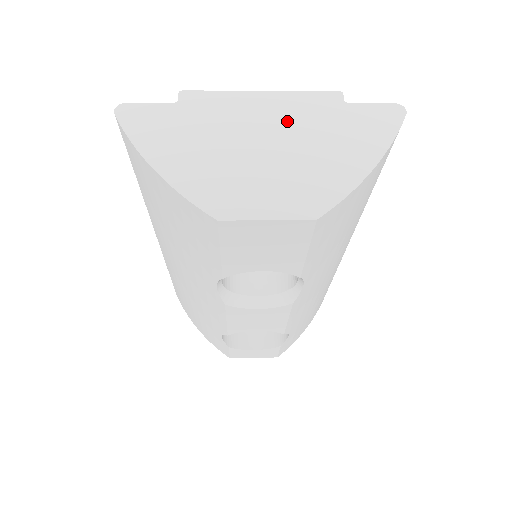
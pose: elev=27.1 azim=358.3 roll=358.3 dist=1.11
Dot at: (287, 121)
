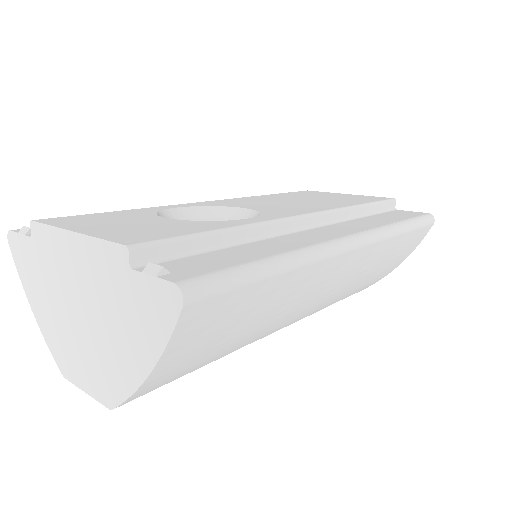
Dot at: (90, 283)
